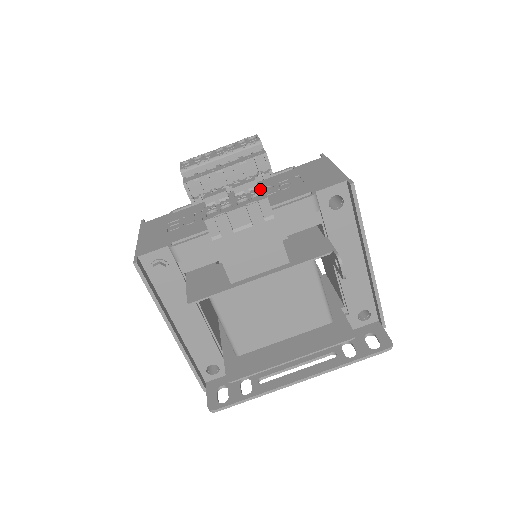
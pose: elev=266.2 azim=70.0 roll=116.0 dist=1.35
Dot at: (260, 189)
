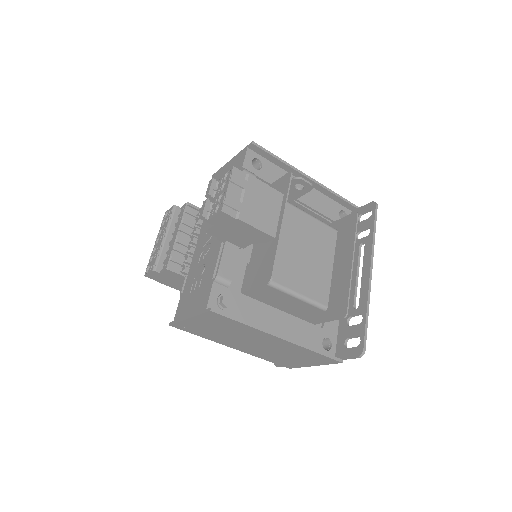
Dot at: (222, 177)
